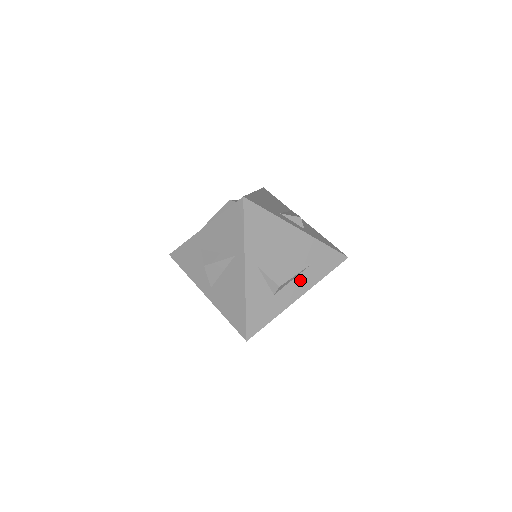
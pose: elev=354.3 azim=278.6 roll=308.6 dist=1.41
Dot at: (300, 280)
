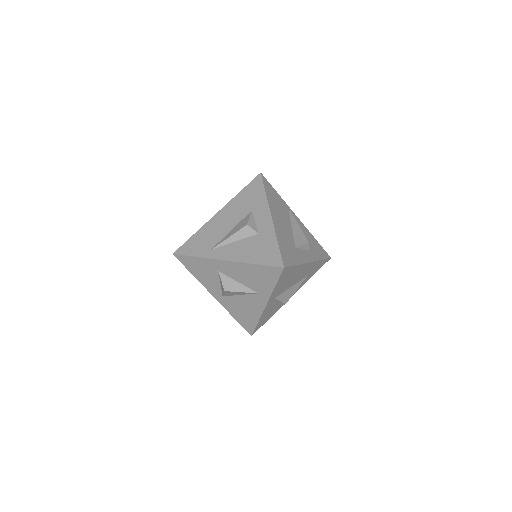
Dot at: occluded
